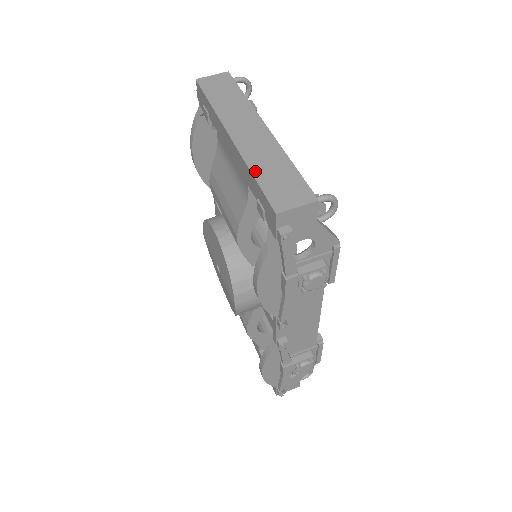
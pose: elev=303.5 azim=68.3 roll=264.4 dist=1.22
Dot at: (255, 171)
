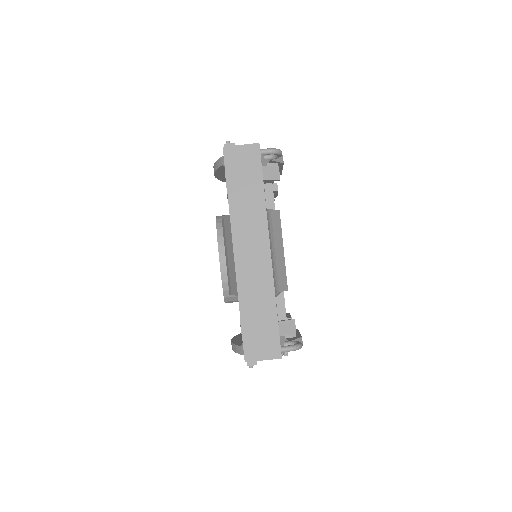
Dot at: (243, 309)
